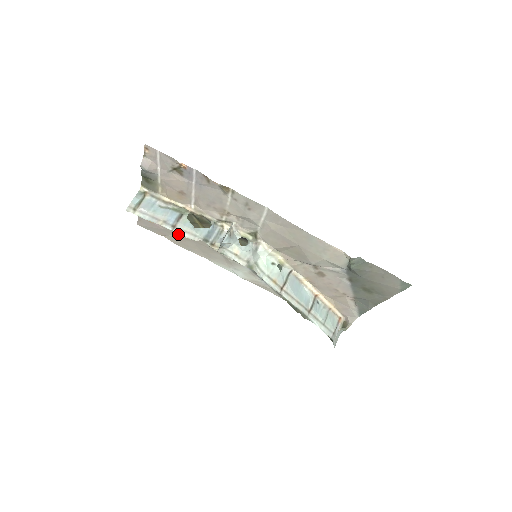
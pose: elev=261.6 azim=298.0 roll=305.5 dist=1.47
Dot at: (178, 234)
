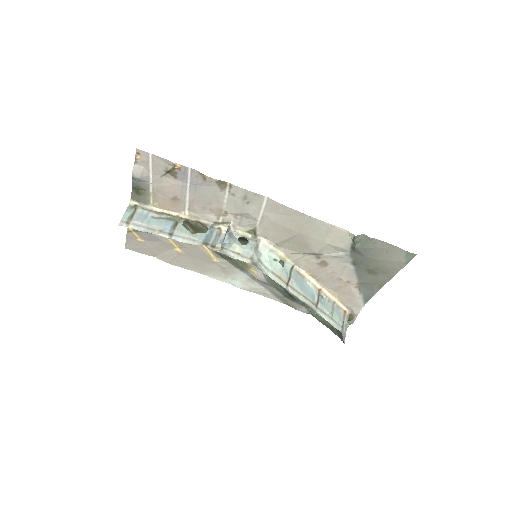
Dot at: (170, 250)
